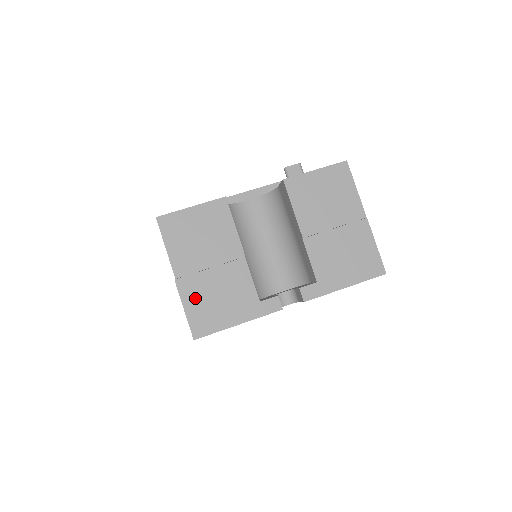
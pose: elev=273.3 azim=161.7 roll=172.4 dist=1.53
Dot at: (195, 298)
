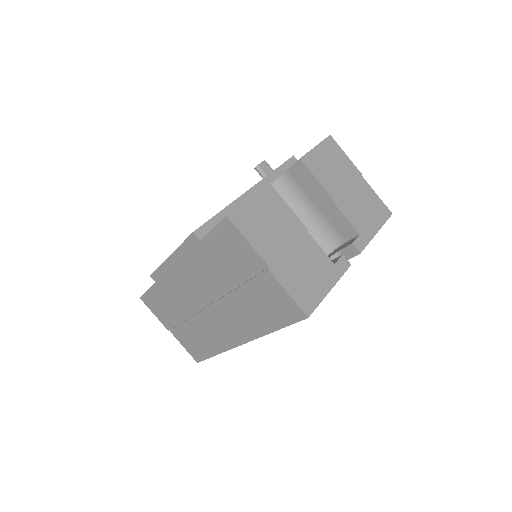
Dot at: (291, 279)
